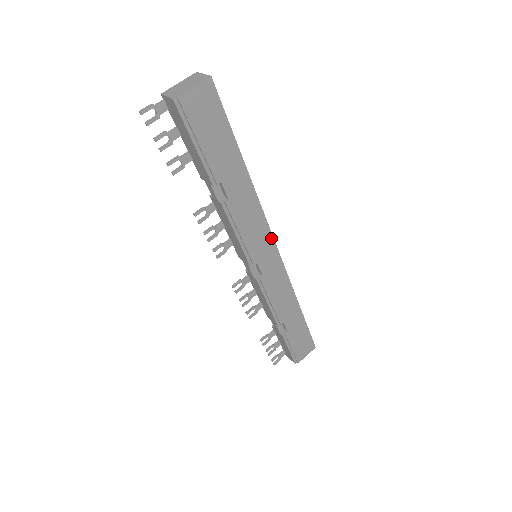
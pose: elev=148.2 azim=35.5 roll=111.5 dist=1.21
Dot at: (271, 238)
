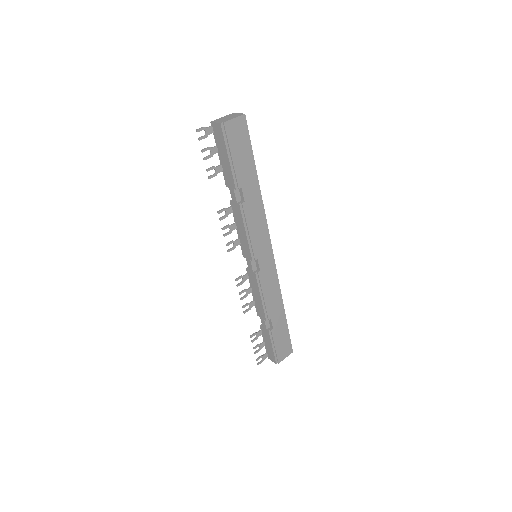
Dot at: (269, 241)
